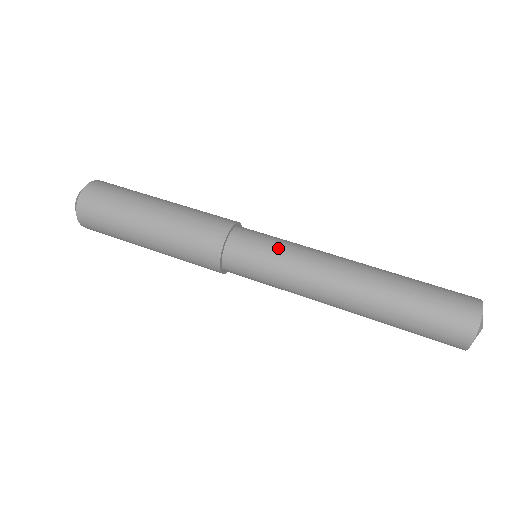
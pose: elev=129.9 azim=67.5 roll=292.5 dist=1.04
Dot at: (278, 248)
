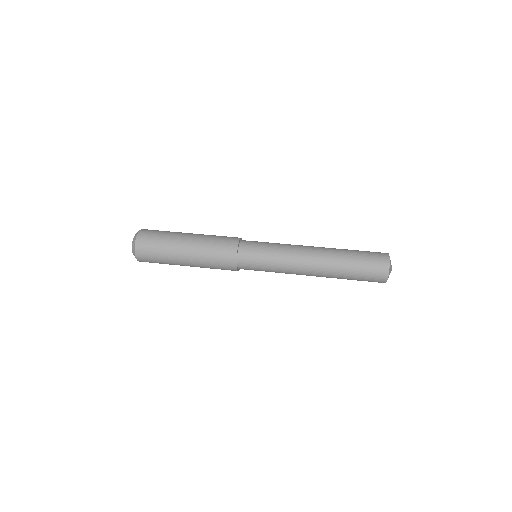
Dot at: (271, 243)
